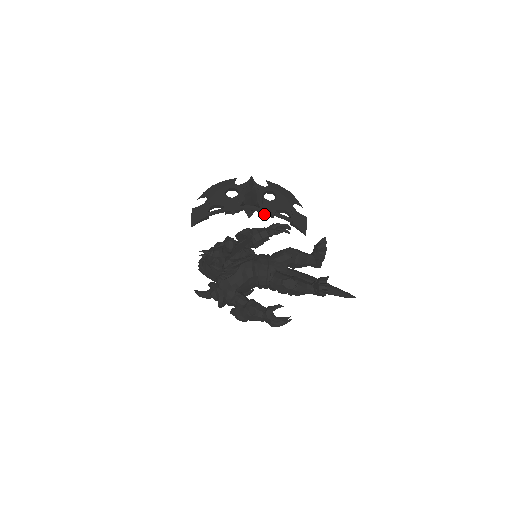
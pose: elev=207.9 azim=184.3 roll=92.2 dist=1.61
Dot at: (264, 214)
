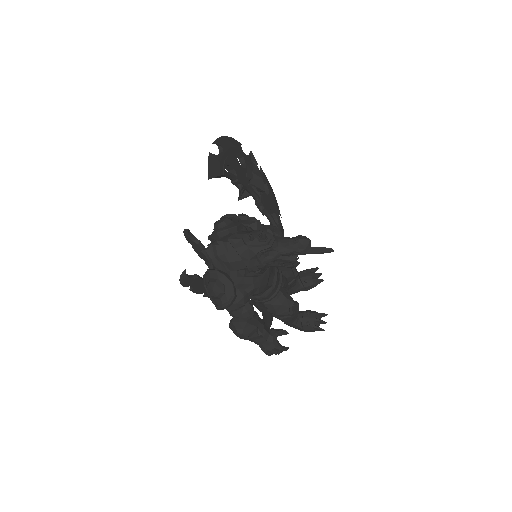
Dot at: (262, 207)
